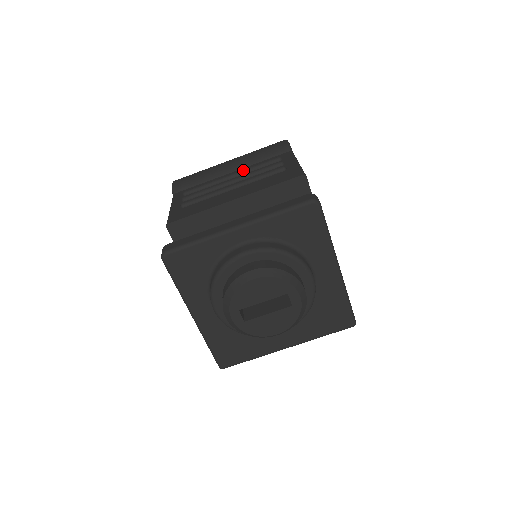
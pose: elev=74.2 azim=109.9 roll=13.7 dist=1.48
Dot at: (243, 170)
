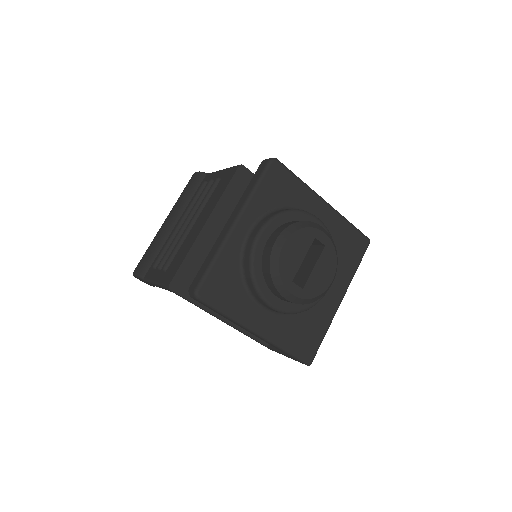
Dot at: (185, 211)
